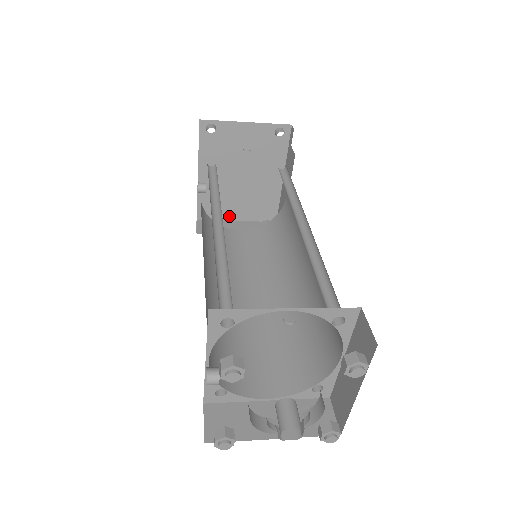
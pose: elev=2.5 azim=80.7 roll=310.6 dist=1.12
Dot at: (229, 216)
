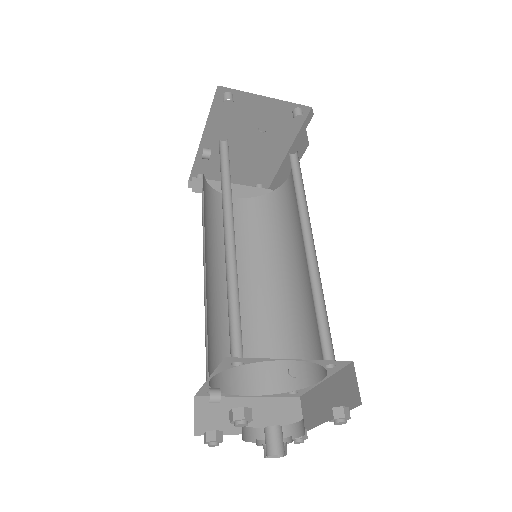
Dot at: occluded
